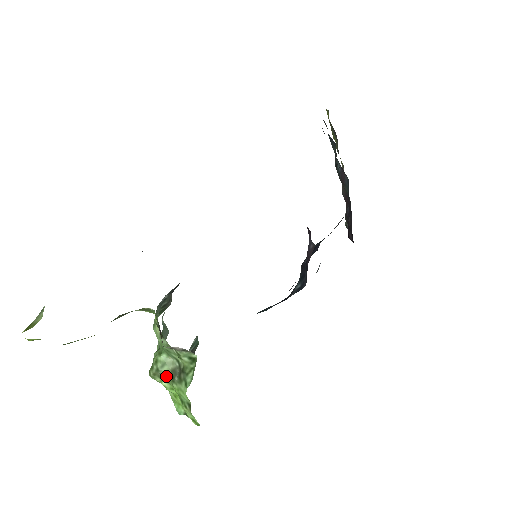
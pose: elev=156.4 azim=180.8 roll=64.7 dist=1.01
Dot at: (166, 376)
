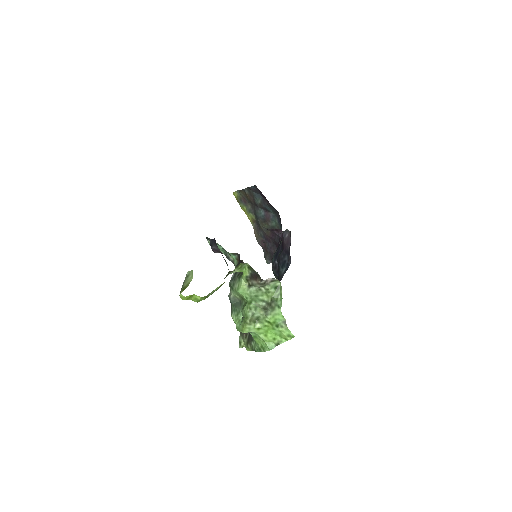
Dot at: (259, 317)
